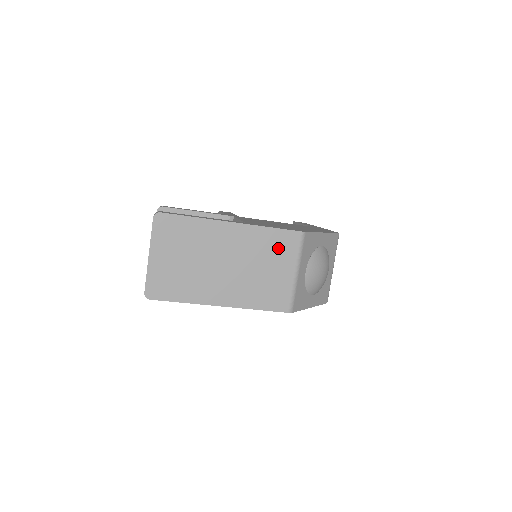
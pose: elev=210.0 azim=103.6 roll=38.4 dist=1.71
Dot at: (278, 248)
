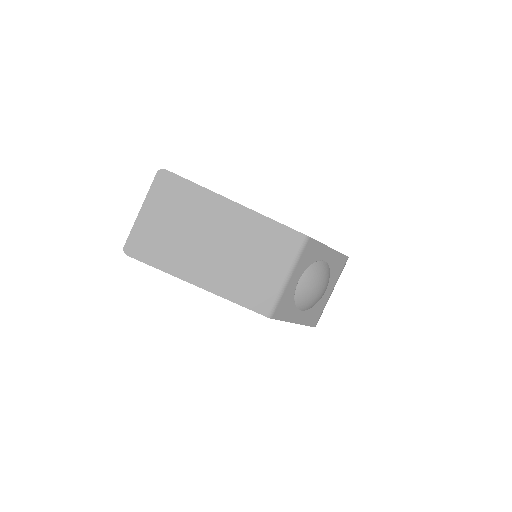
Dot at: (276, 244)
